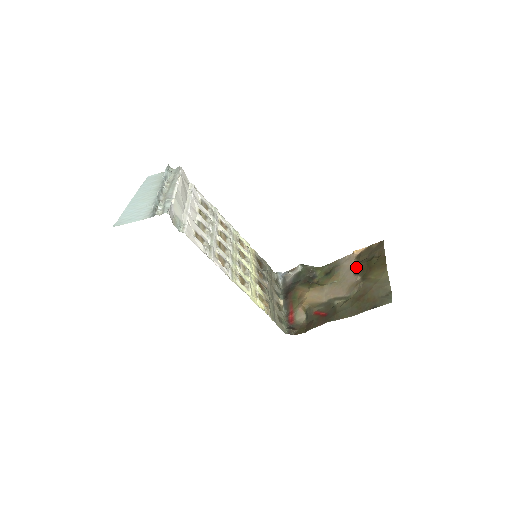
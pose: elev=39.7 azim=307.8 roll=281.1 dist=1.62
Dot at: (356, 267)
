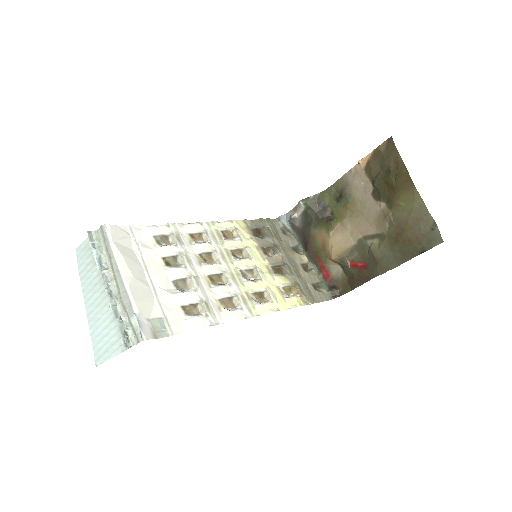
Dot at: (372, 187)
